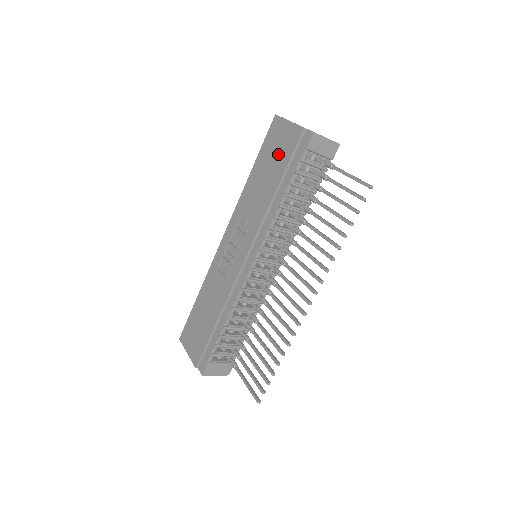
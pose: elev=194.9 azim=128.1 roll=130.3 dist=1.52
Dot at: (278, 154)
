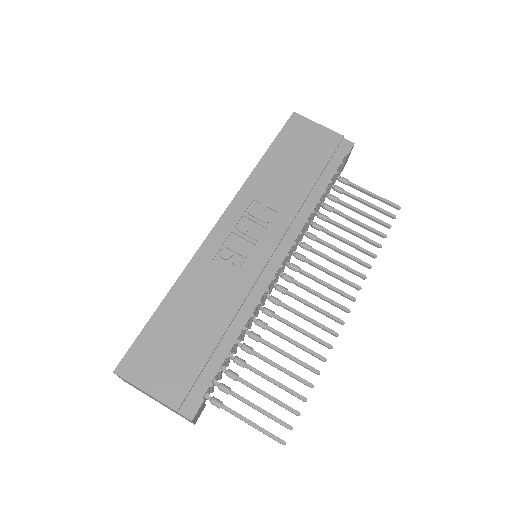
Dot at: (309, 150)
